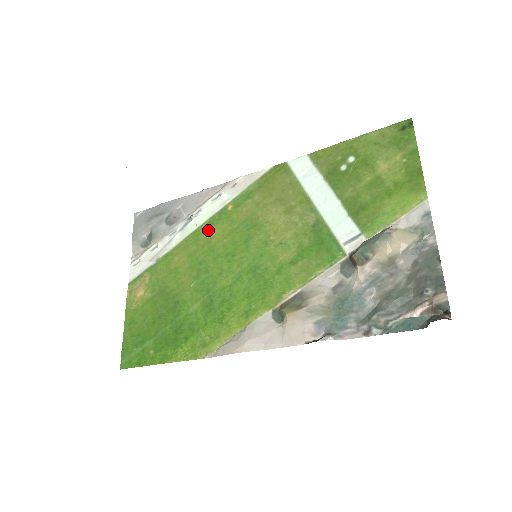
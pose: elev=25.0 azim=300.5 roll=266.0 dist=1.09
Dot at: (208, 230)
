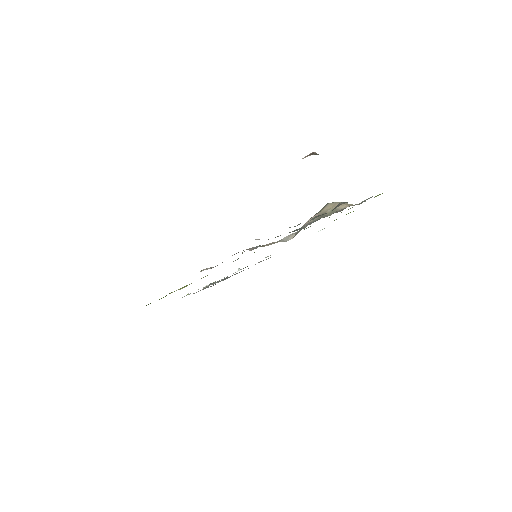
Dot at: occluded
